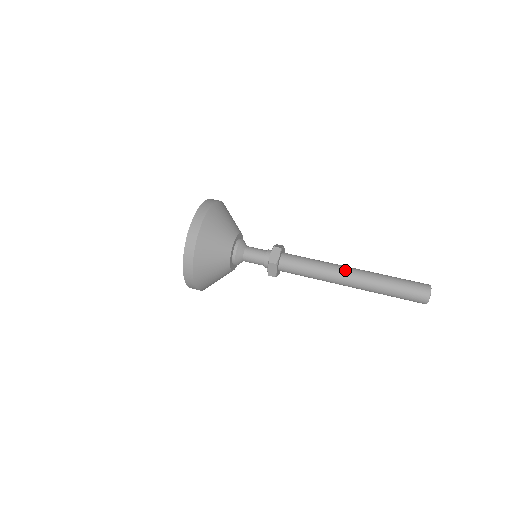
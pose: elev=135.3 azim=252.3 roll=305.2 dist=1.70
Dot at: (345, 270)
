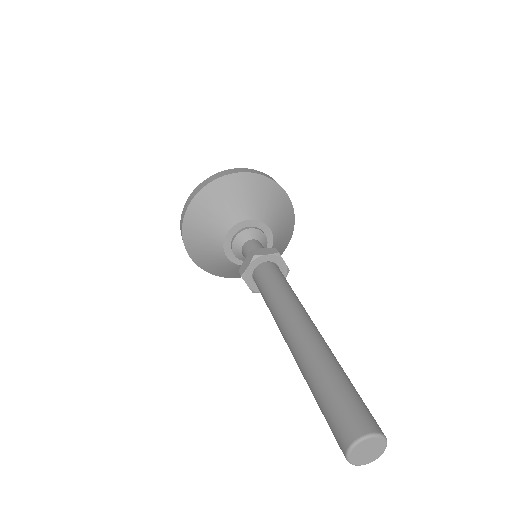
Dot at: (289, 323)
